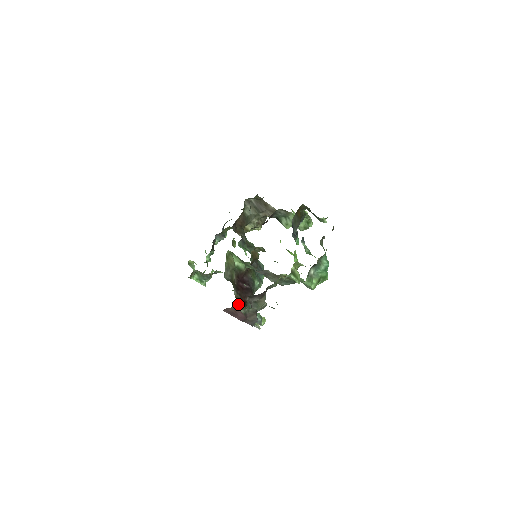
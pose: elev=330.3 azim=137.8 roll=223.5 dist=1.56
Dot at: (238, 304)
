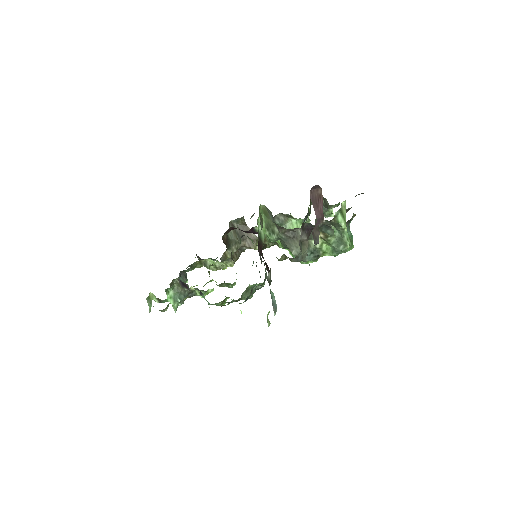
Dot at: occluded
